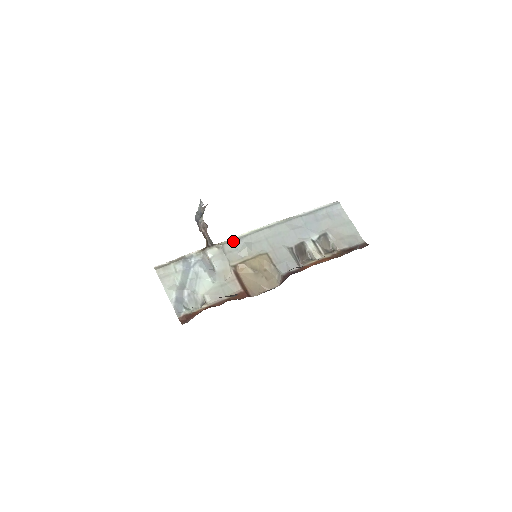
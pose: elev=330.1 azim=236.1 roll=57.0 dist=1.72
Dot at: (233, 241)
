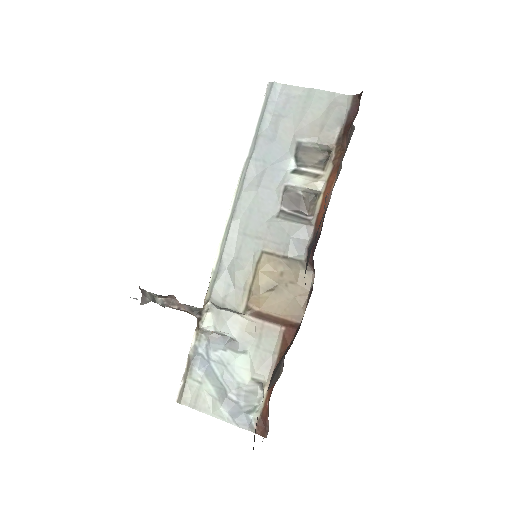
Dot at: (215, 281)
